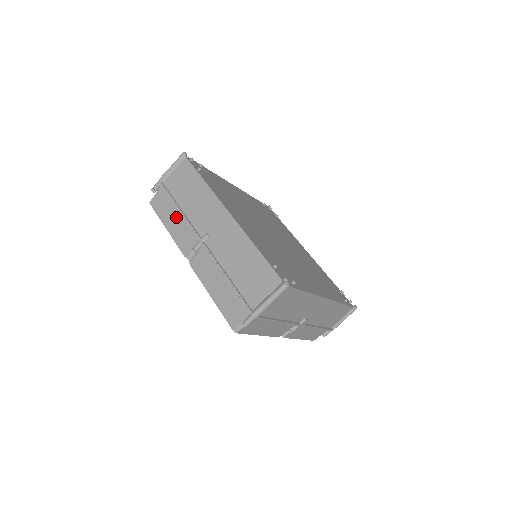
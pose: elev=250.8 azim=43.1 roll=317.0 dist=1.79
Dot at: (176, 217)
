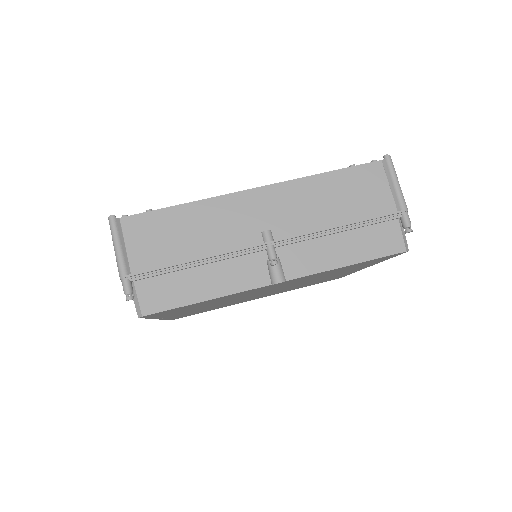
Dot at: (203, 274)
